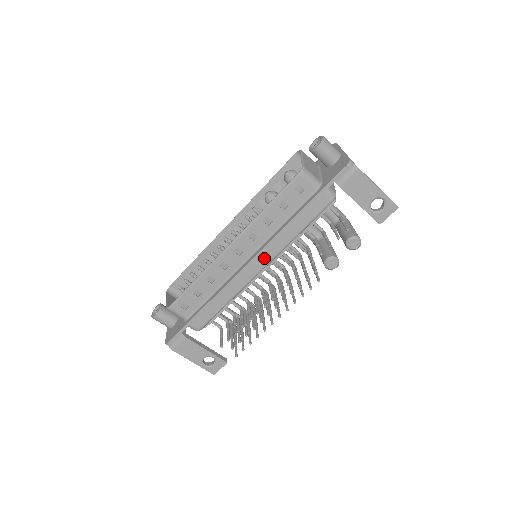
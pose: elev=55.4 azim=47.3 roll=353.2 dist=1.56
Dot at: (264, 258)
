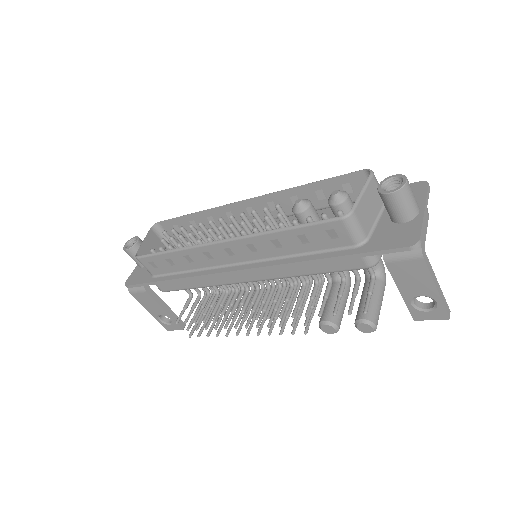
Dot at: (256, 274)
